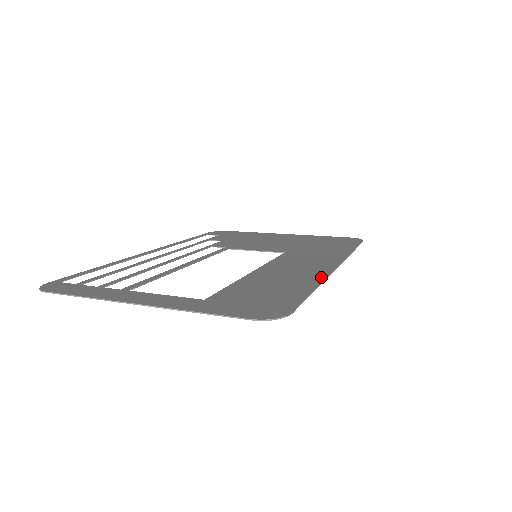
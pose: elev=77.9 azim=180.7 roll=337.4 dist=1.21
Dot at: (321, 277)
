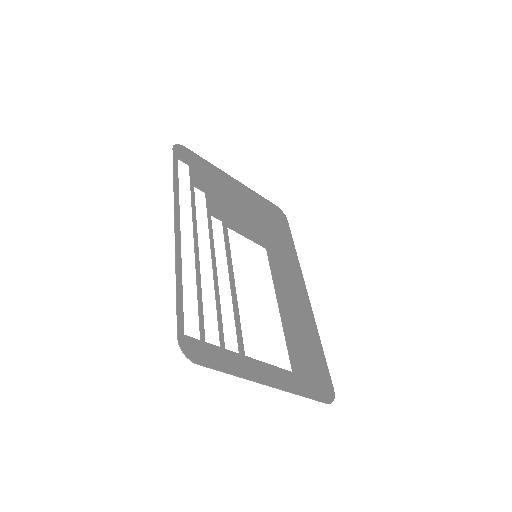
Dot at: (313, 319)
